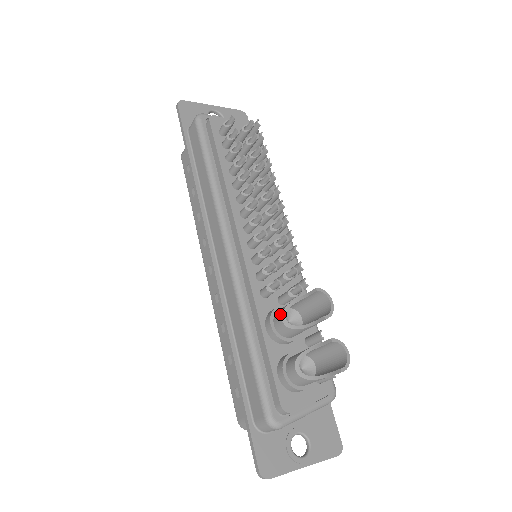
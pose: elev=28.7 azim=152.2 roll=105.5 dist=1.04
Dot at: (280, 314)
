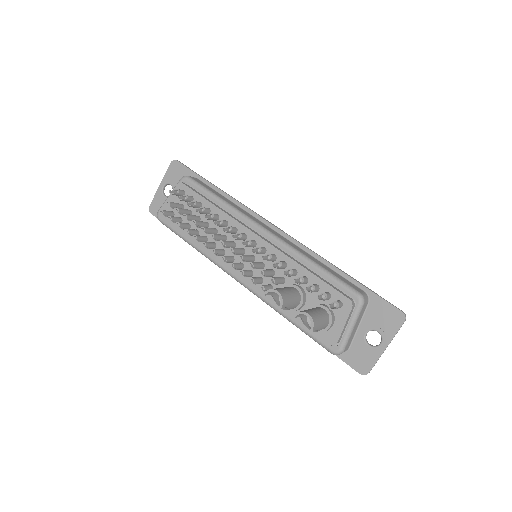
Dot at: (278, 304)
